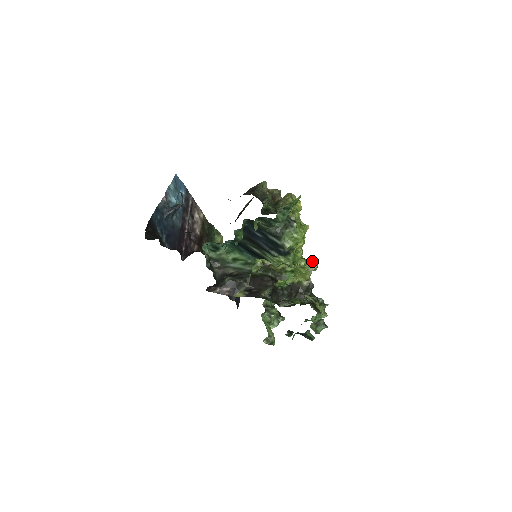
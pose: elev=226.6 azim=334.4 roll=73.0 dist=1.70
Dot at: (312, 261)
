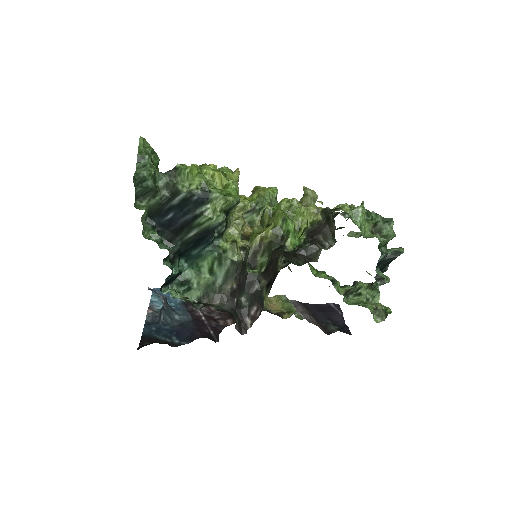
Dot at: (303, 195)
